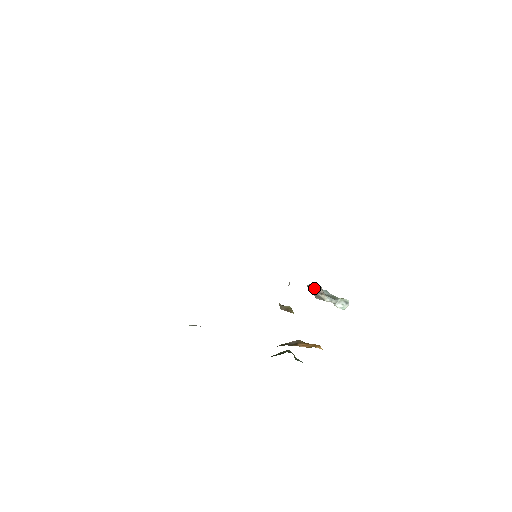
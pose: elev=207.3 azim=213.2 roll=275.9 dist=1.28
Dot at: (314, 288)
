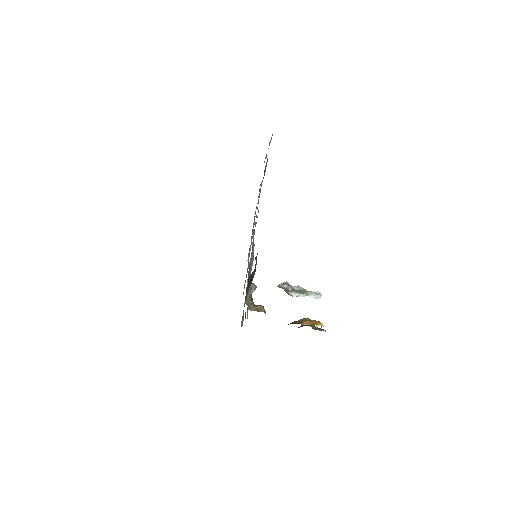
Dot at: (282, 287)
